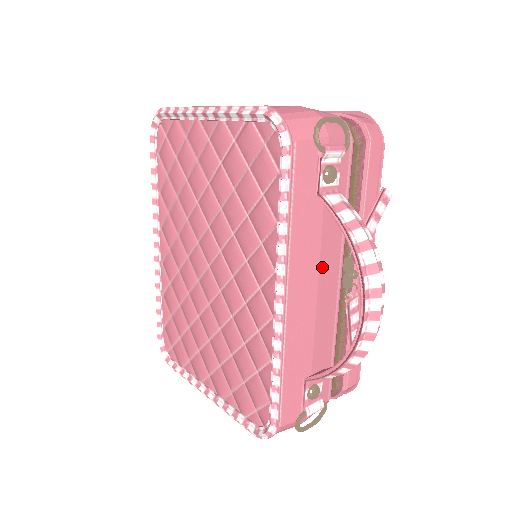
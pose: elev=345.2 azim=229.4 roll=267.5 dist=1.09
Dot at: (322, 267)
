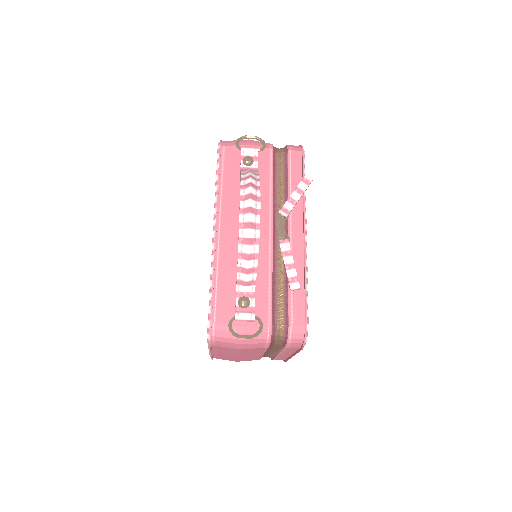
Dot at: occluded
